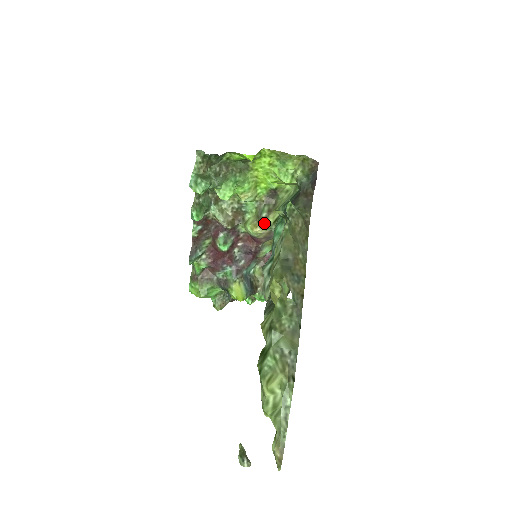
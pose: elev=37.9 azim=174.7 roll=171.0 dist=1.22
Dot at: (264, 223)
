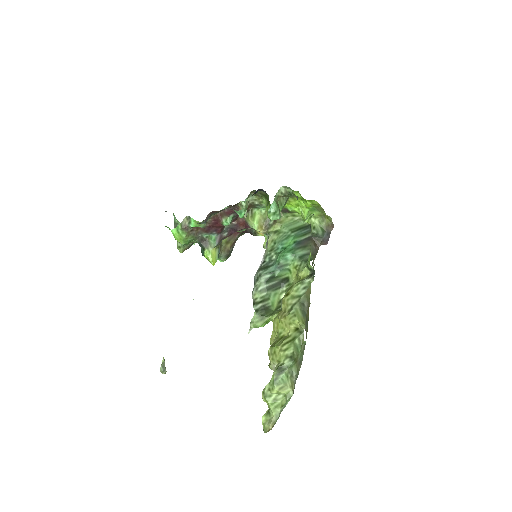
Dot at: (268, 229)
